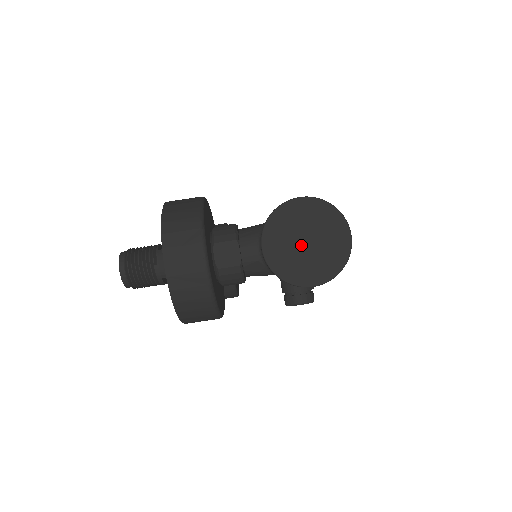
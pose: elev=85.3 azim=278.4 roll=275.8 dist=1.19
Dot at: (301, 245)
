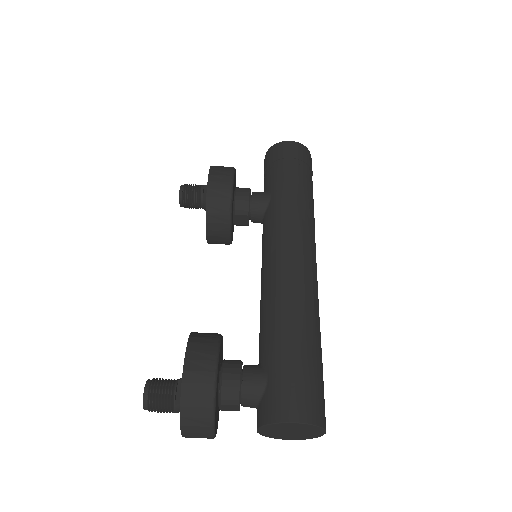
Dot at: (287, 432)
